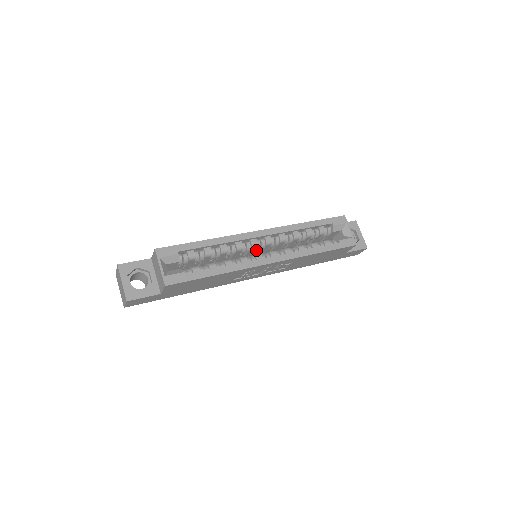
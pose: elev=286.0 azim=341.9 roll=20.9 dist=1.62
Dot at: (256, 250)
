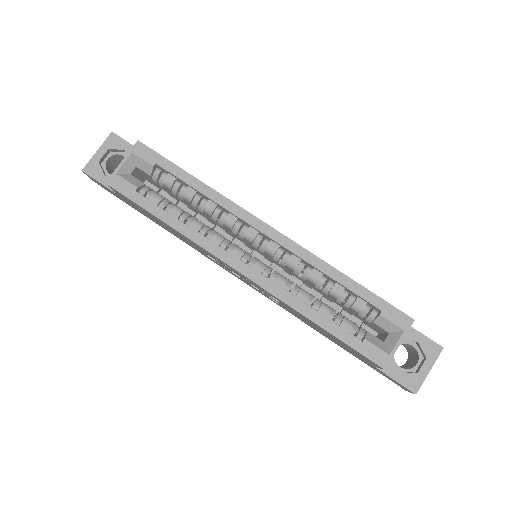
Dot at: occluded
